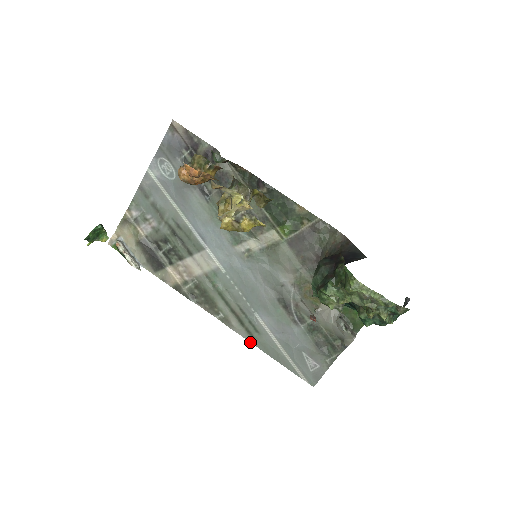
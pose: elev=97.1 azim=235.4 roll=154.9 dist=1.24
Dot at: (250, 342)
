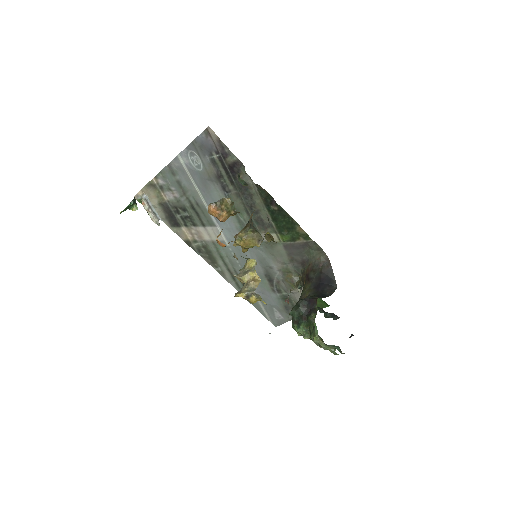
Dot at: occluded
